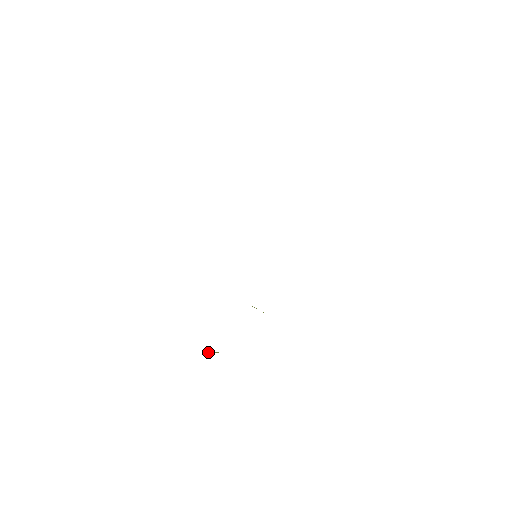
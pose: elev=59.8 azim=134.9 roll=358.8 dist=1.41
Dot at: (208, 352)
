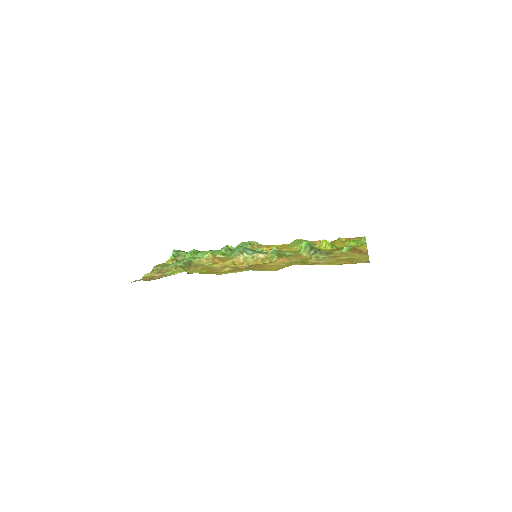
Dot at: (174, 254)
